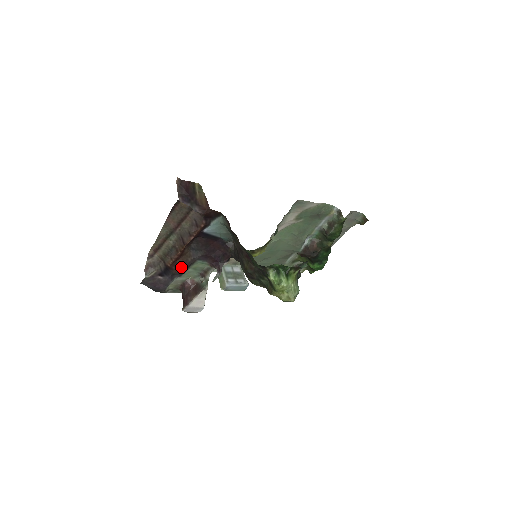
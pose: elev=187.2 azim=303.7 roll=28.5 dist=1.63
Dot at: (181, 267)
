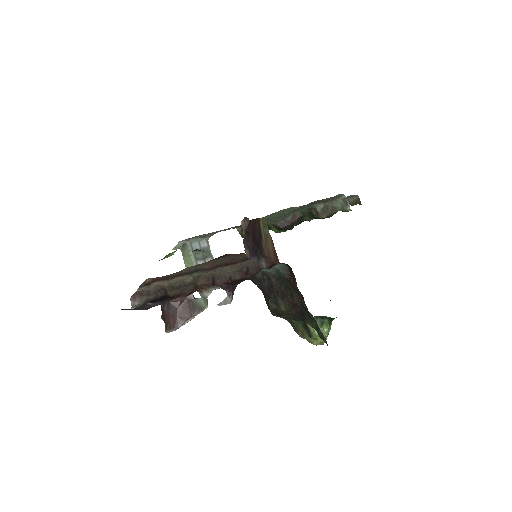
Dot at: (185, 295)
